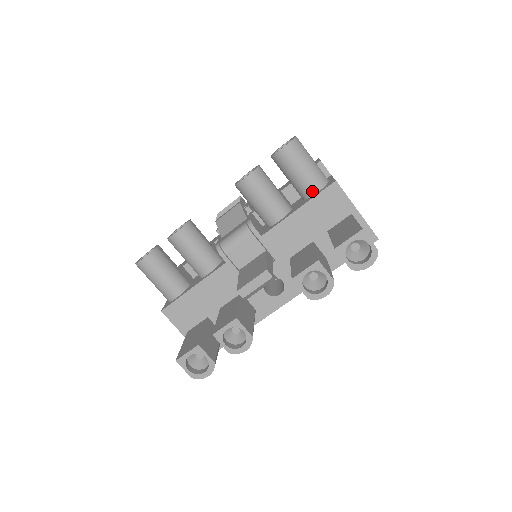
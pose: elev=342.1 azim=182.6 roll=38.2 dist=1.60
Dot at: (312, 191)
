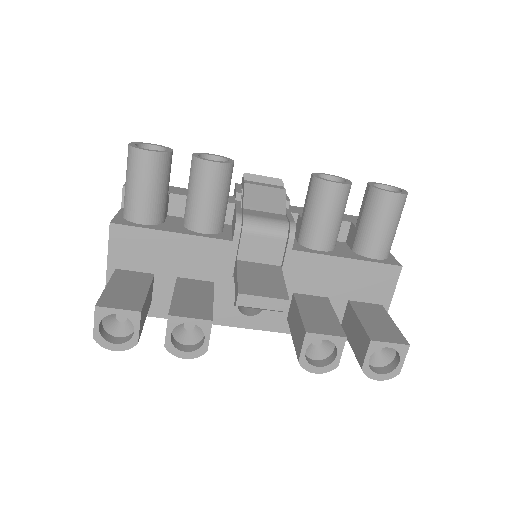
Dot at: (373, 253)
